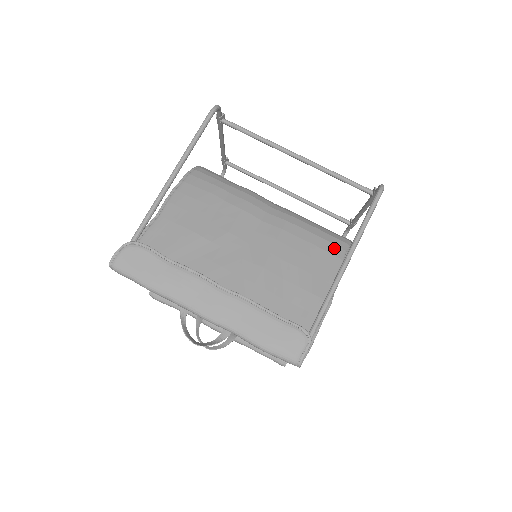
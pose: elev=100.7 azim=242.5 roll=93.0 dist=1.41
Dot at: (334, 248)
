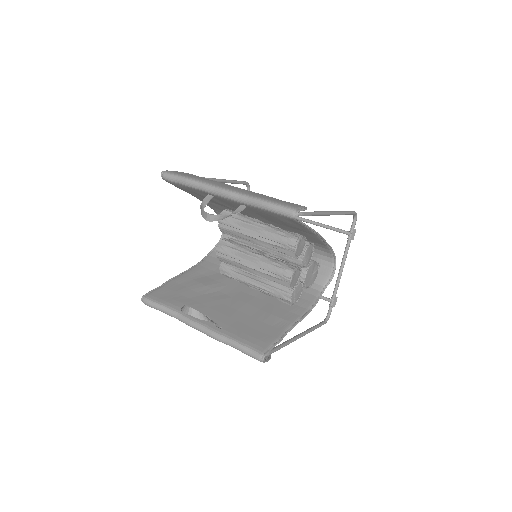
Dot at: occluded
